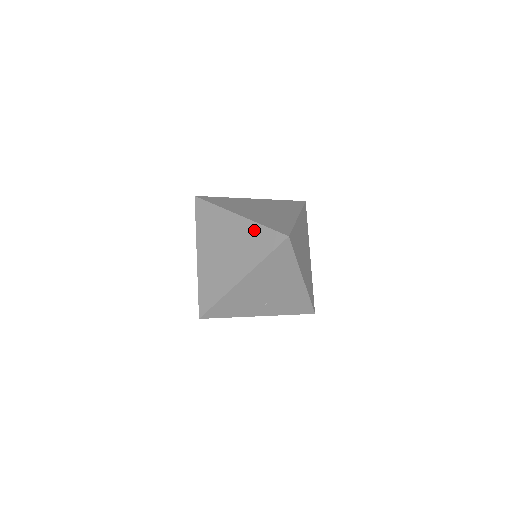
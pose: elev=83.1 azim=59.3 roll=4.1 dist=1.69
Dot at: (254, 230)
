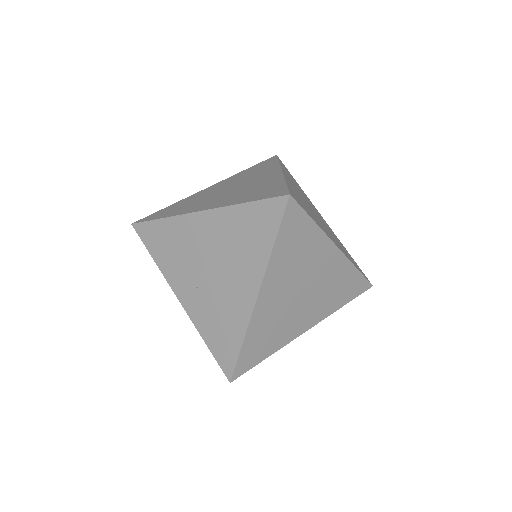
Dot at: (273, 182)
